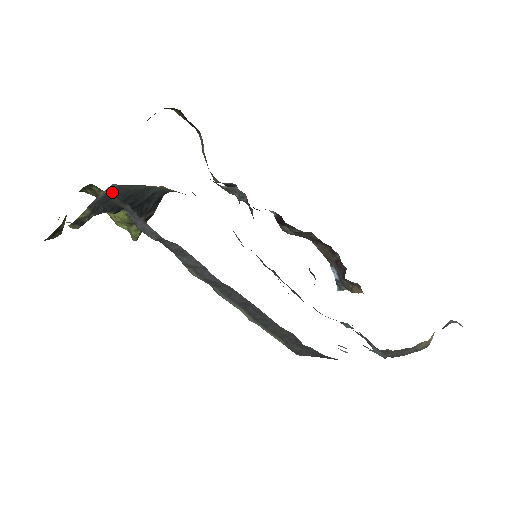
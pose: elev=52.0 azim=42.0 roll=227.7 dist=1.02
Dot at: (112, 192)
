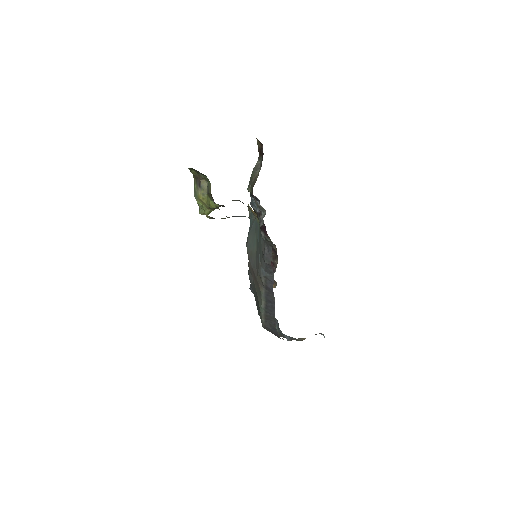
Dot at: occluded
